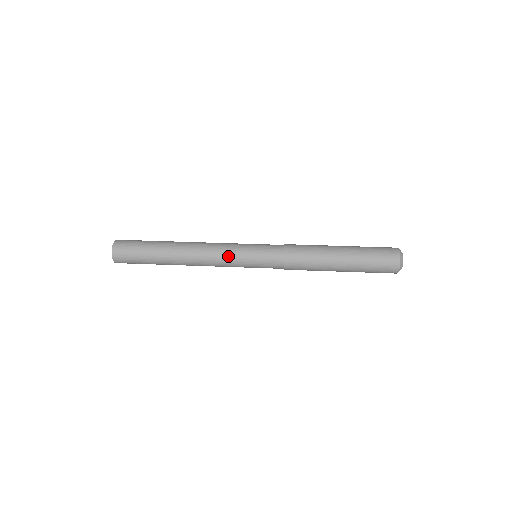
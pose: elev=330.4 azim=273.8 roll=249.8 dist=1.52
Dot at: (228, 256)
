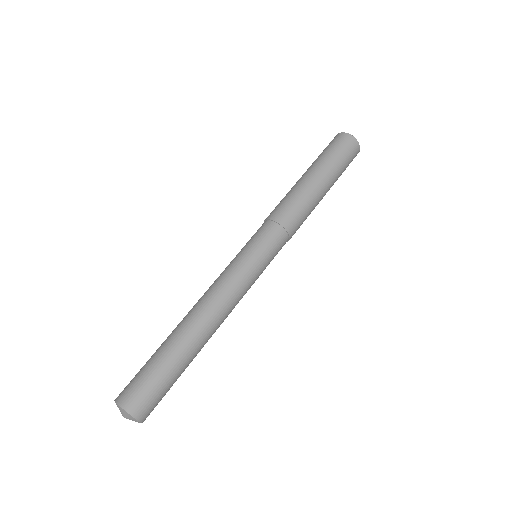
Dot at: (243, 282)
